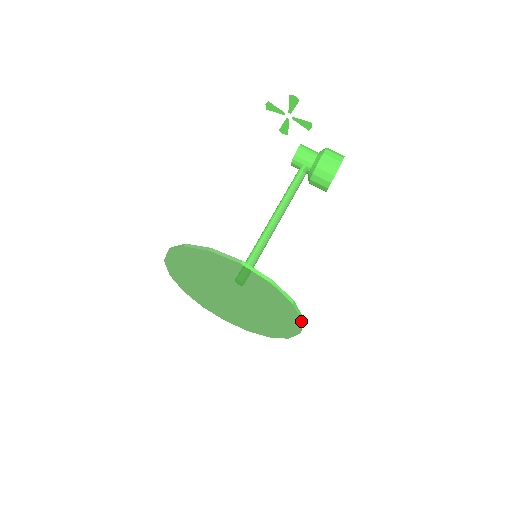
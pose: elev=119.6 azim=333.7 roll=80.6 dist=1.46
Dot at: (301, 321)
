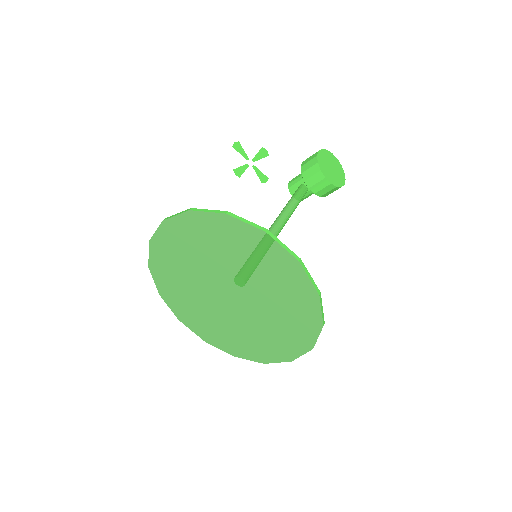
Dot at: (265, 234)
